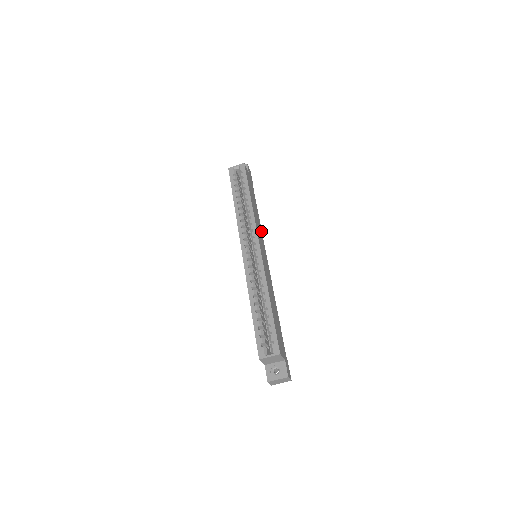
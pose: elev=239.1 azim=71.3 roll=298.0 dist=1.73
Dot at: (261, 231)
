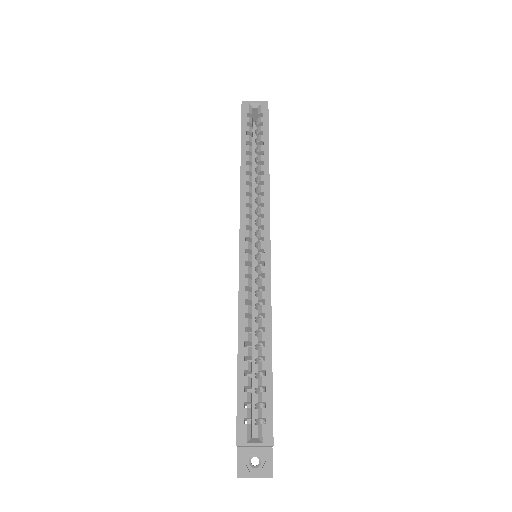
Dot at: occluded
